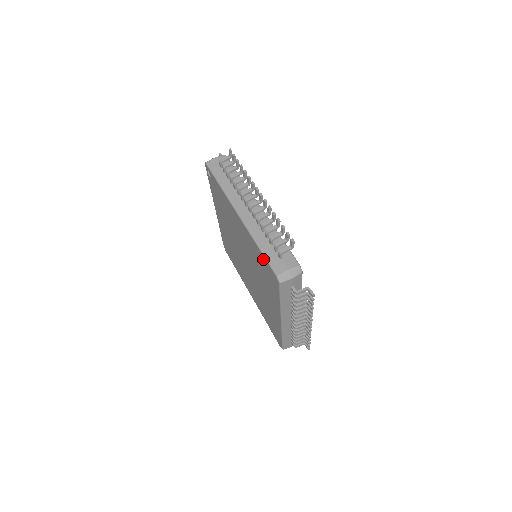
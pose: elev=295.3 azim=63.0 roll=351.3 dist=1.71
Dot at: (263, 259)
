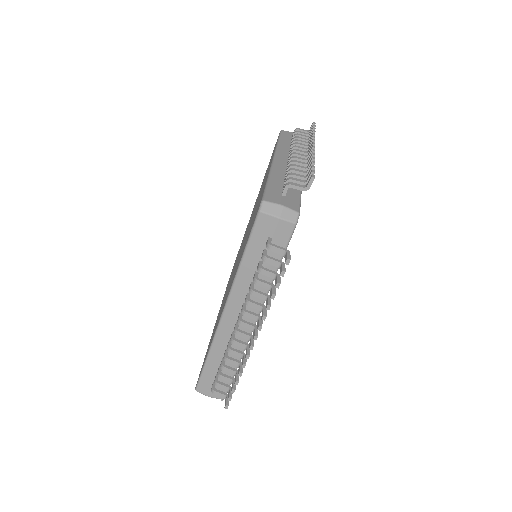
Dot at: occluded
